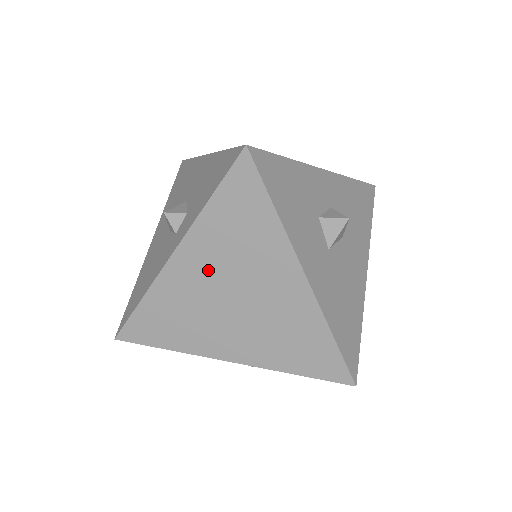
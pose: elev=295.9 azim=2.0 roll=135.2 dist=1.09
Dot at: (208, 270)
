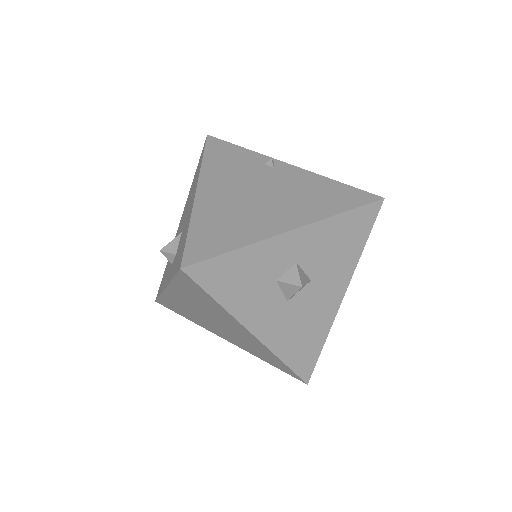
Dot at: (191, 304)
